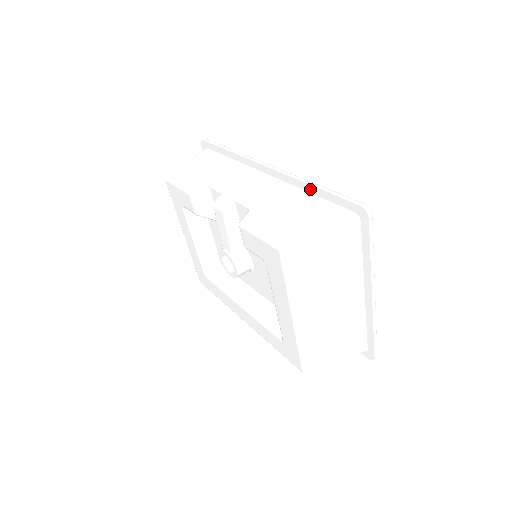
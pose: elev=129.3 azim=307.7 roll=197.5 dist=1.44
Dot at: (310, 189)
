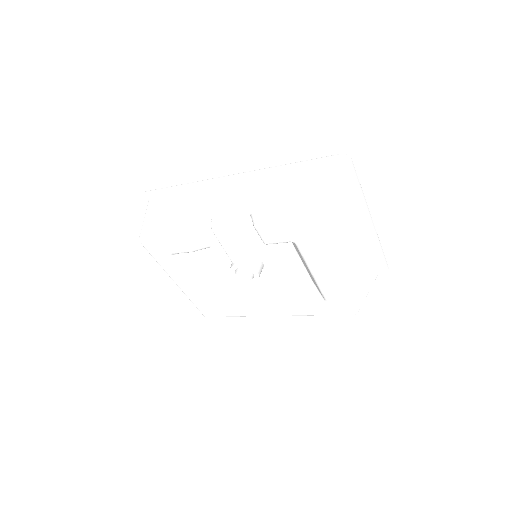
Dot at: (285, 171)
